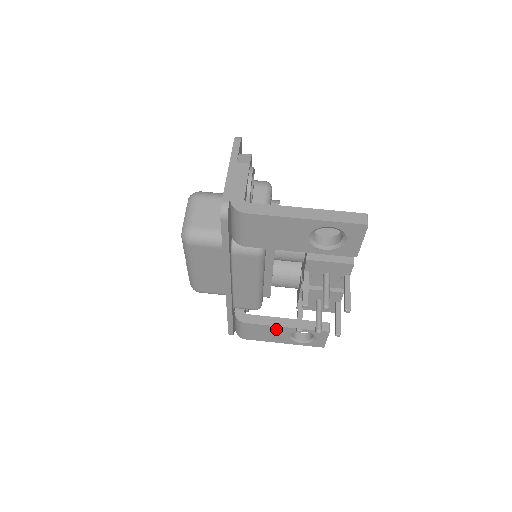
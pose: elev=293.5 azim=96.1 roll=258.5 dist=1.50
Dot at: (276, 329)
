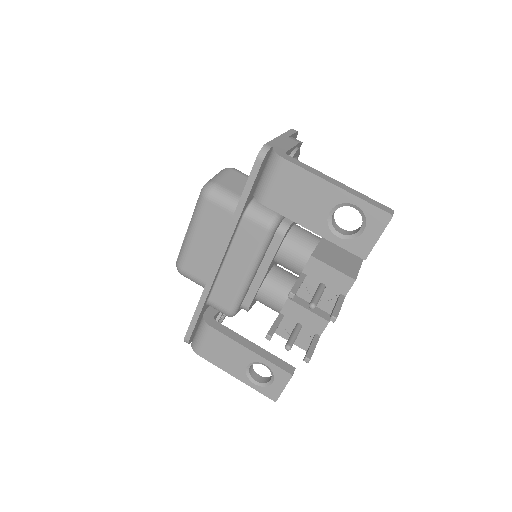
Dot at: (238, 349)
